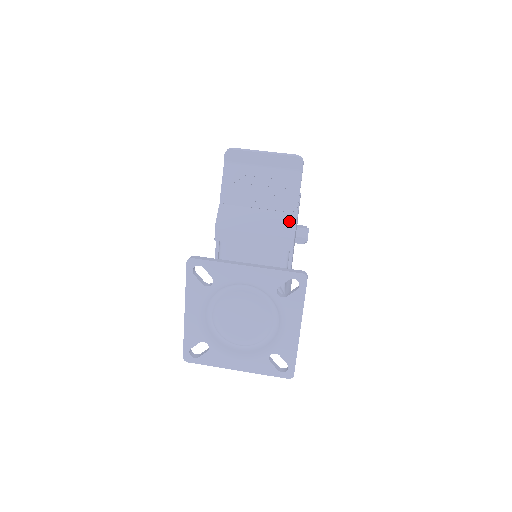
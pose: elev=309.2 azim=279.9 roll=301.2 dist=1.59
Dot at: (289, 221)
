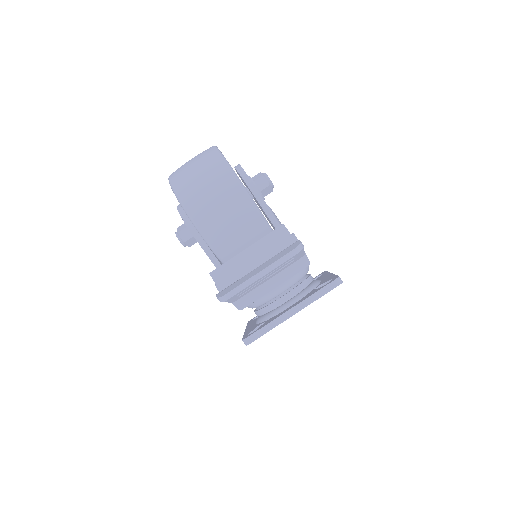
Dot at: (299, 260)
